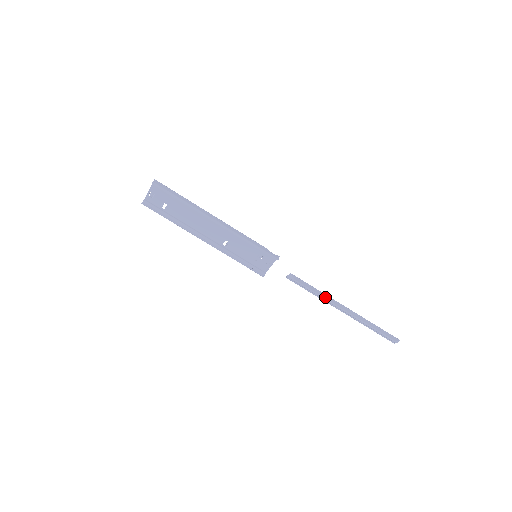
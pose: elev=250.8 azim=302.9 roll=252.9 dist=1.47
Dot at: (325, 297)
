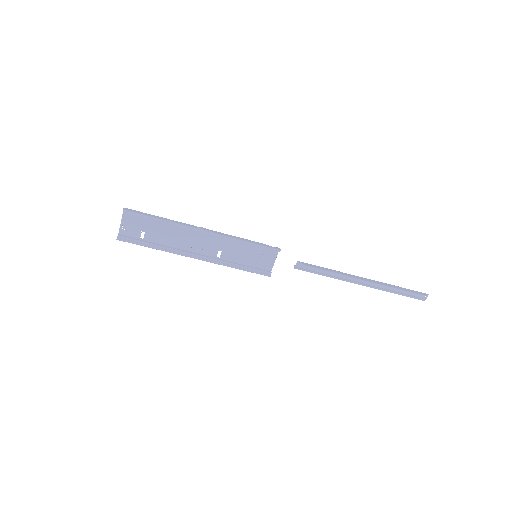
Dot at: (341, 274)
